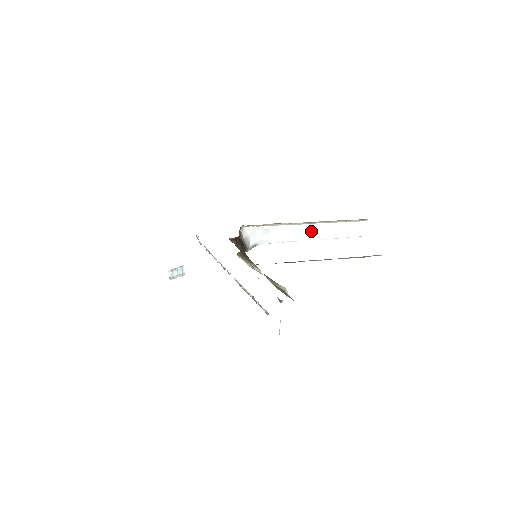
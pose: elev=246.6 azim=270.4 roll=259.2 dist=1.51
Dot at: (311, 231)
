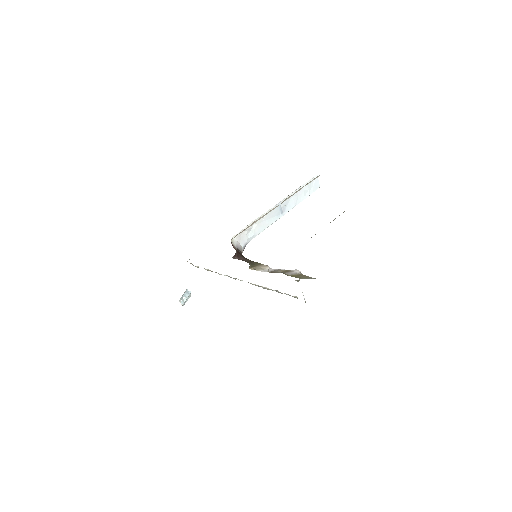
Dot at: (282, 208)
